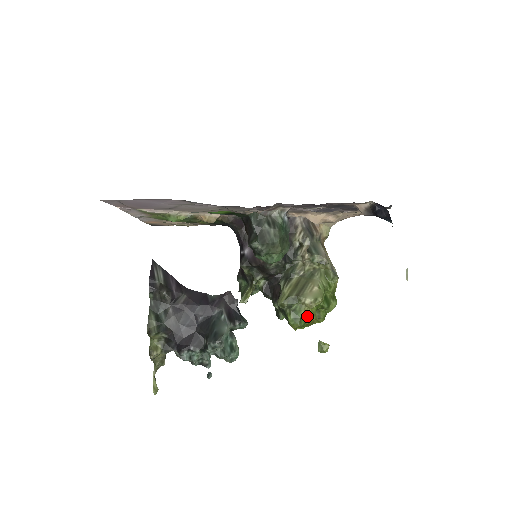
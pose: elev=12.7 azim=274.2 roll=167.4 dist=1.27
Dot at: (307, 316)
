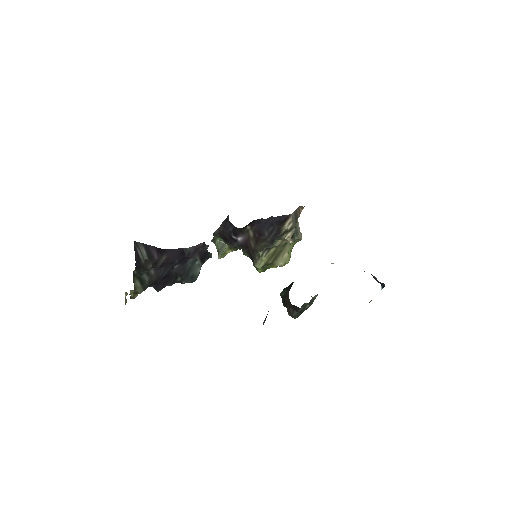
Dot at: (273, 267)
